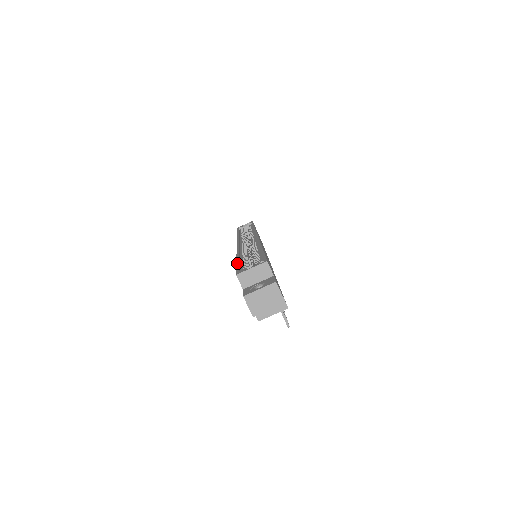
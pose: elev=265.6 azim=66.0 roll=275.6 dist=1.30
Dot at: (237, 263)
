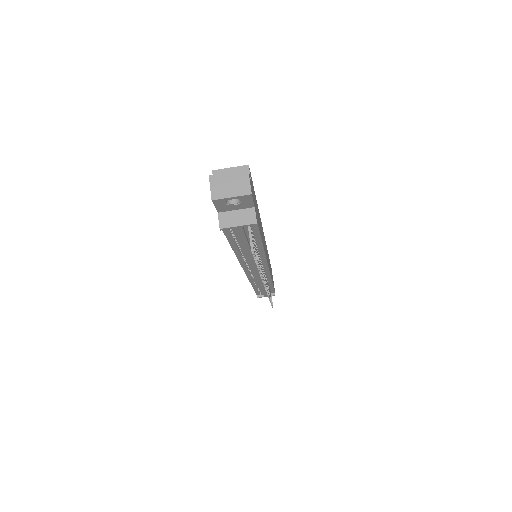
Dot at: occluded
